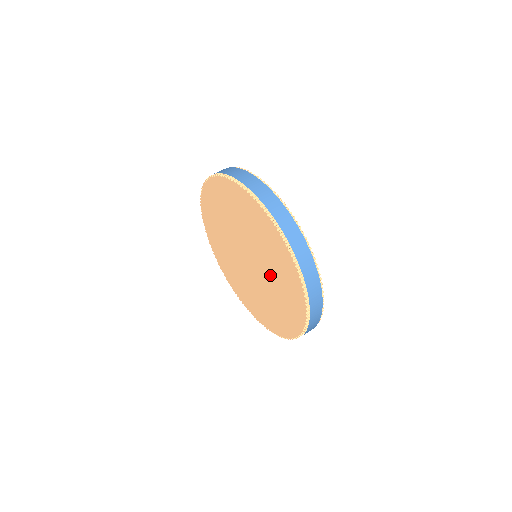
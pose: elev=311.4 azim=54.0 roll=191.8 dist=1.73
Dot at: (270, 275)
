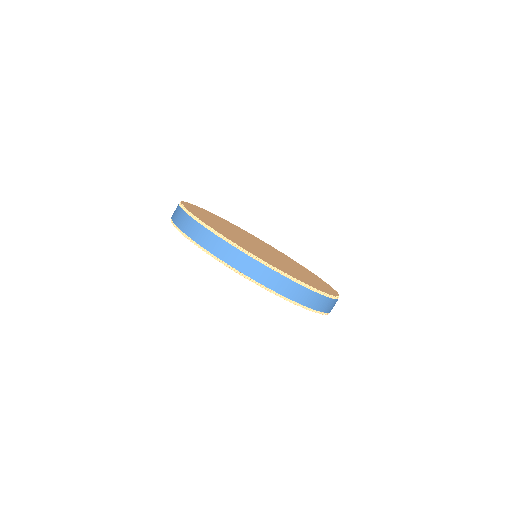
Dot at: occluded
